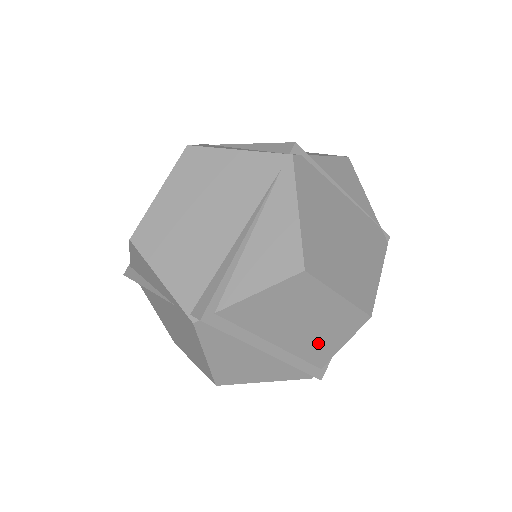
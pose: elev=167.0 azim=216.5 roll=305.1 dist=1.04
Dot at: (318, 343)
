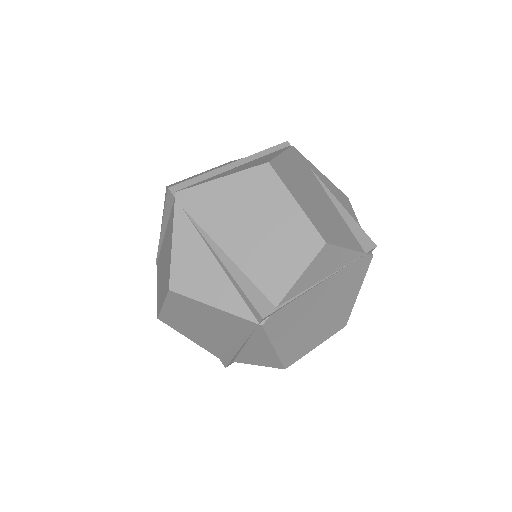
Dot at: occluded
